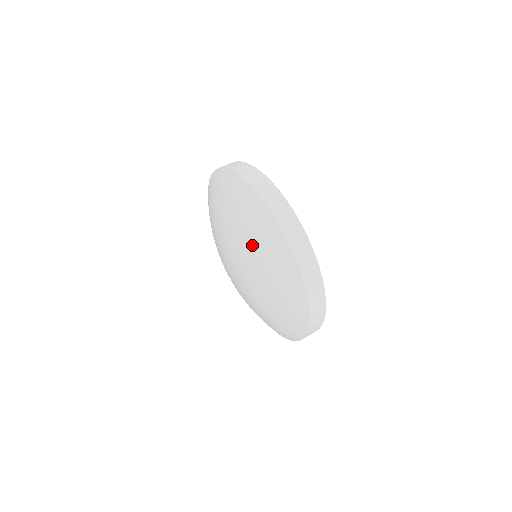
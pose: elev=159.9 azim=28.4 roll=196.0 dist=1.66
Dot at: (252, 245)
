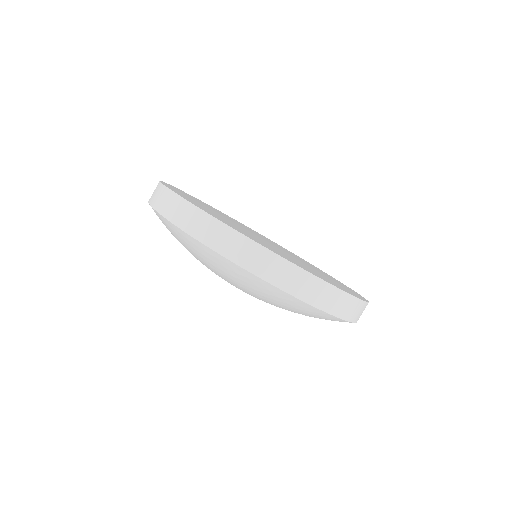
Dot at: occluded
